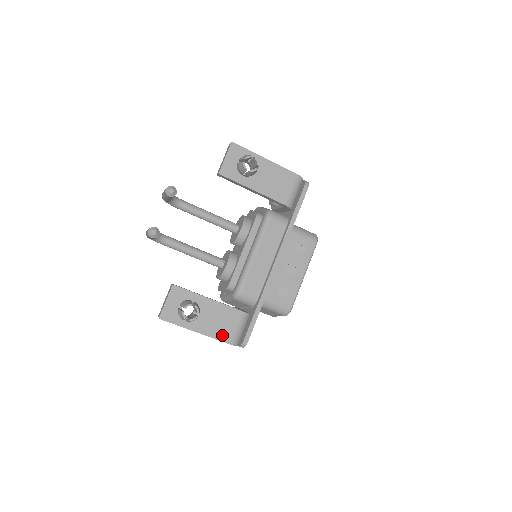
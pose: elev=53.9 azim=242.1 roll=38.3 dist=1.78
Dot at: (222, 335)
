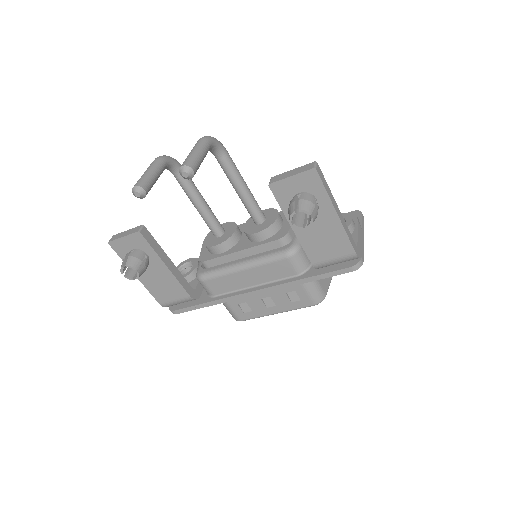
Dot at: (157, 294)
